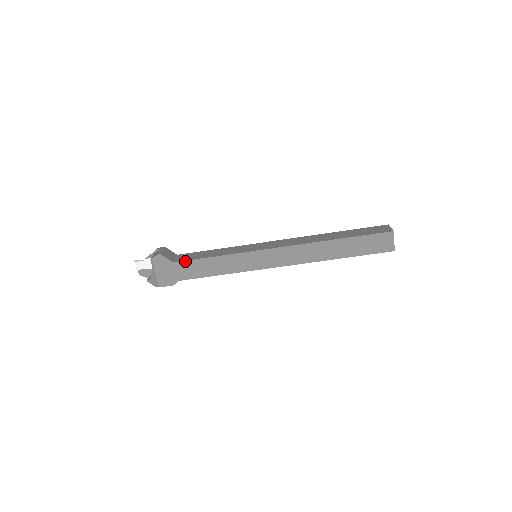
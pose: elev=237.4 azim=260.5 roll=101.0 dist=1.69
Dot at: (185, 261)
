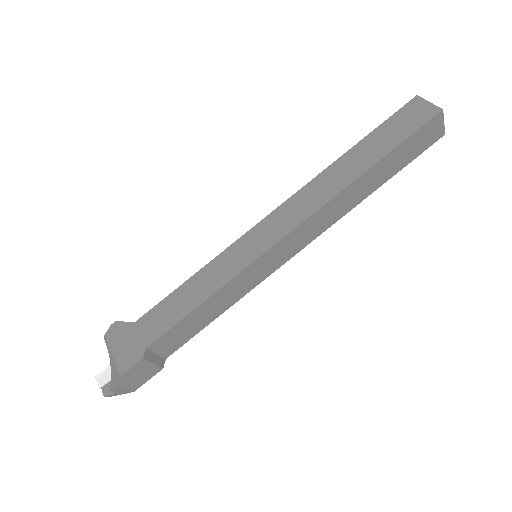
Dot at: (150, 310)
